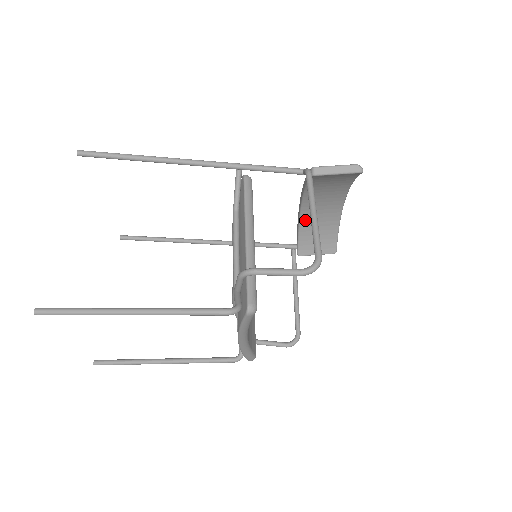
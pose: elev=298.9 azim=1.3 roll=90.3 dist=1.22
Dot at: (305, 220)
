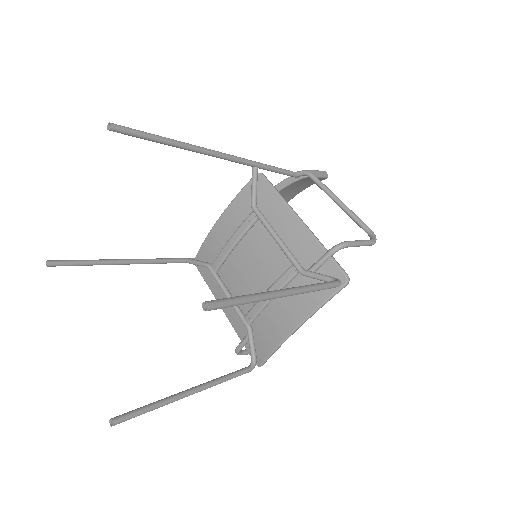
Dot at: occluded
